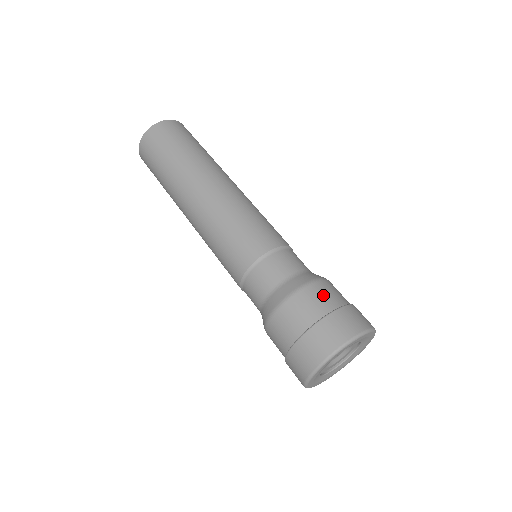
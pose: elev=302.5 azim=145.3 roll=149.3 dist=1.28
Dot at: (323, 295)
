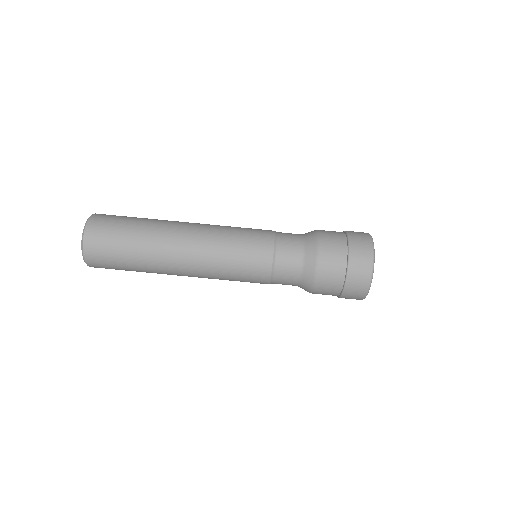
Dot at: (332, 264)
